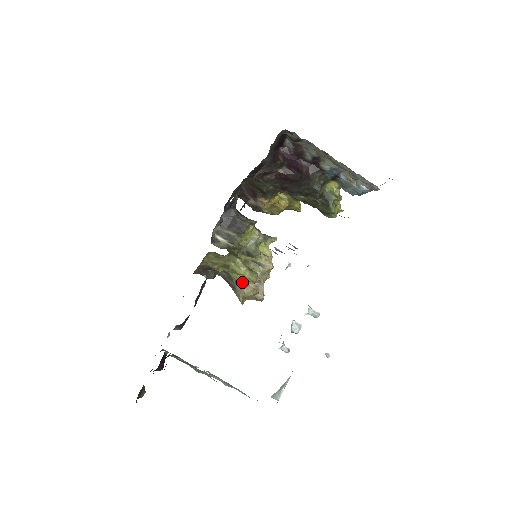
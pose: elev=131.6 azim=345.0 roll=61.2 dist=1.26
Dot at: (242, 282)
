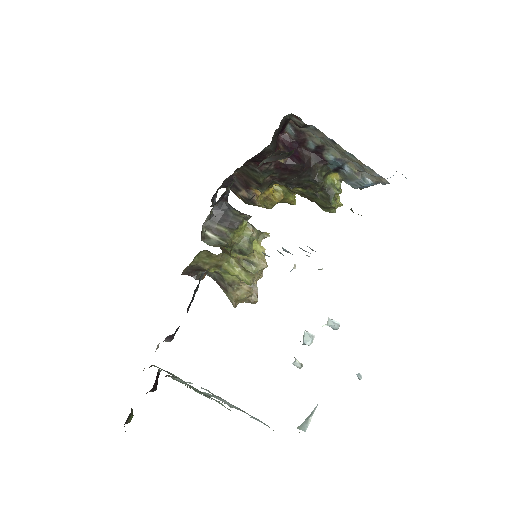
Dot at: (235, 283)
